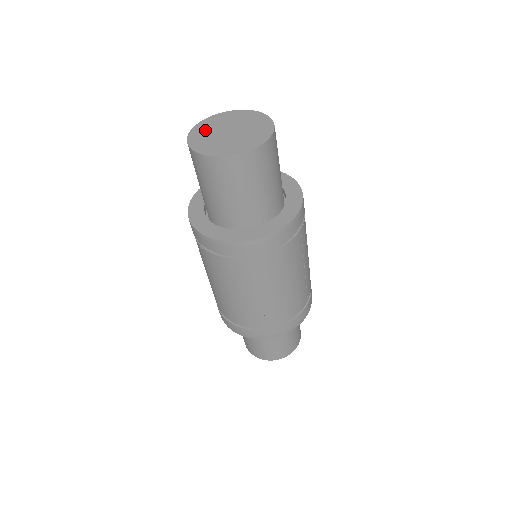
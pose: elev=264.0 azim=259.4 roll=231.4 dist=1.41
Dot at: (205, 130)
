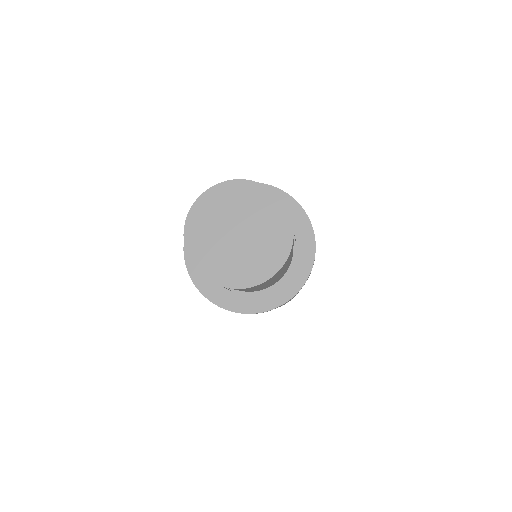
Dot at: (205, 244)
